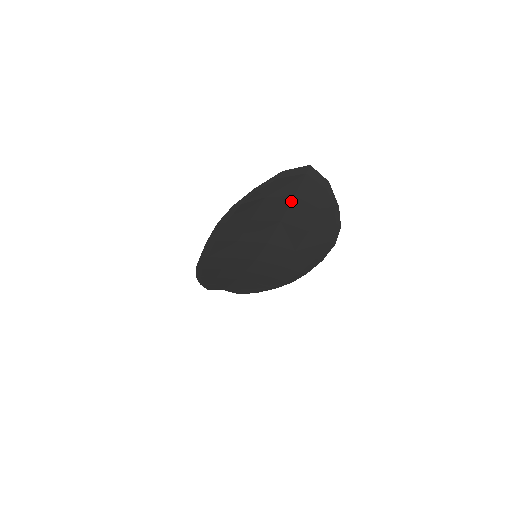
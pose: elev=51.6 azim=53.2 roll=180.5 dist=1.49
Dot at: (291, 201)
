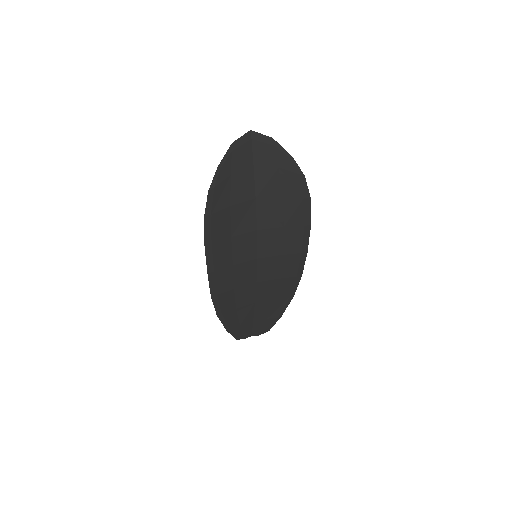
Dot at: (253, 172)
